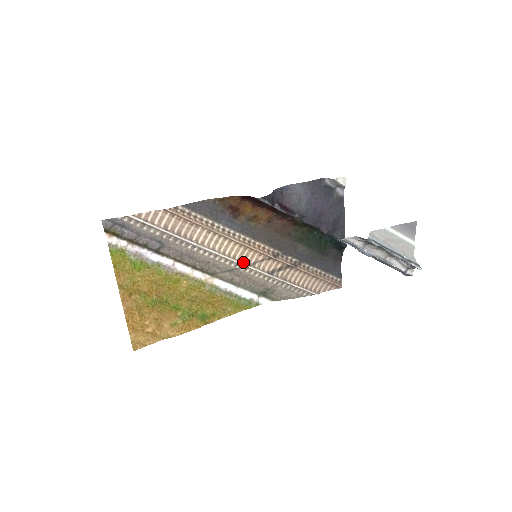
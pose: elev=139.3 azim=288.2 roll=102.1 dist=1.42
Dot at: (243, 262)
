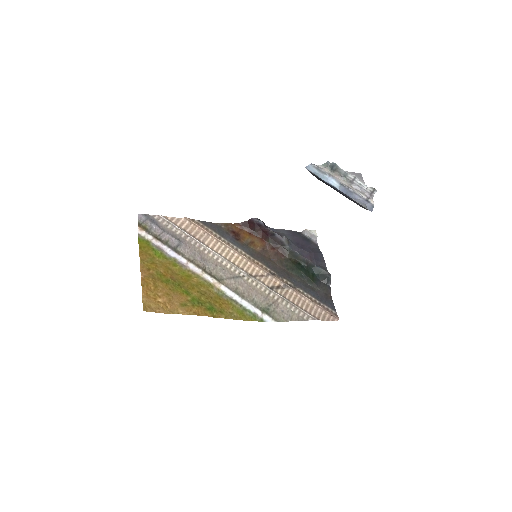
Dot at: (245, 272)
